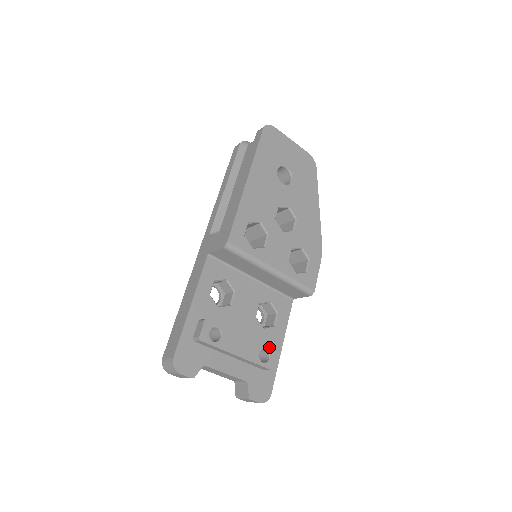
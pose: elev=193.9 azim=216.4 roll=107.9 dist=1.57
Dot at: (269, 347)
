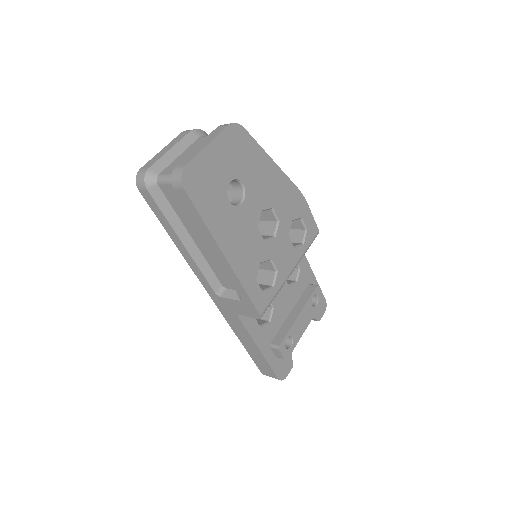
Dot at: (313, 293)
